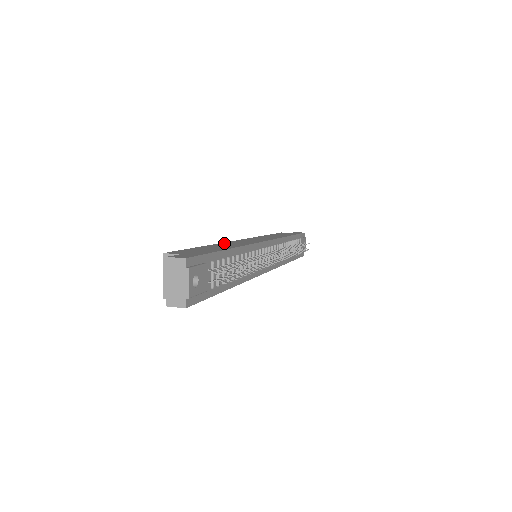
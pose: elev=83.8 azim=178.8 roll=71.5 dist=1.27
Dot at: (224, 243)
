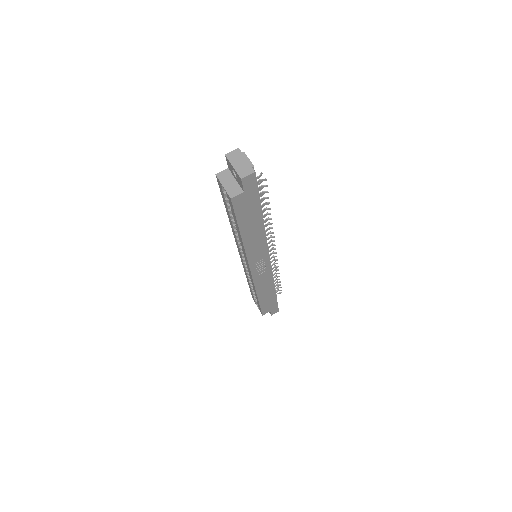
Dot at: occluded
